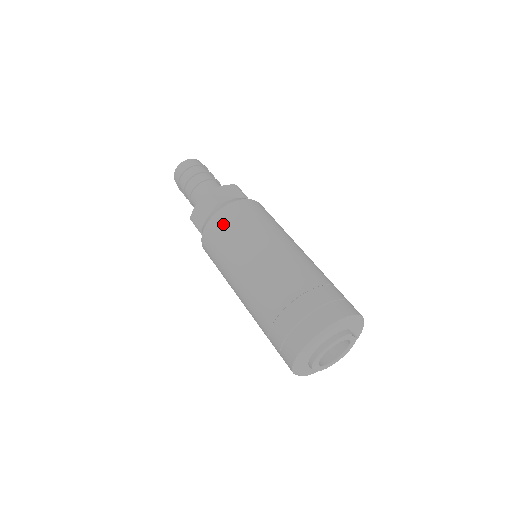
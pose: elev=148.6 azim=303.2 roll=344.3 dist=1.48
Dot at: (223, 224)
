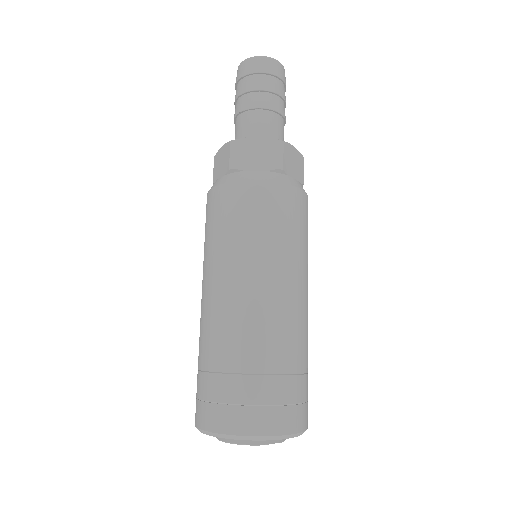
Dot at: (218, 208)
